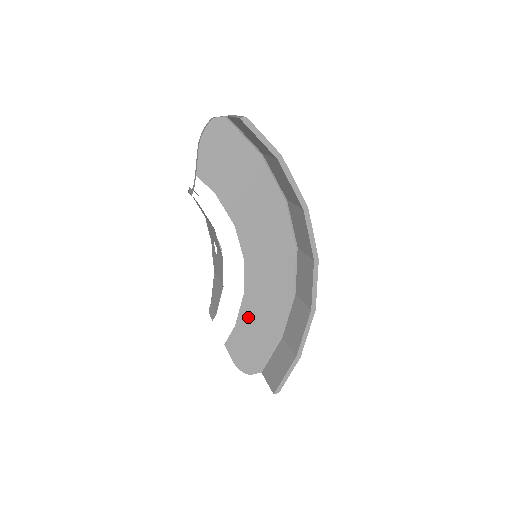
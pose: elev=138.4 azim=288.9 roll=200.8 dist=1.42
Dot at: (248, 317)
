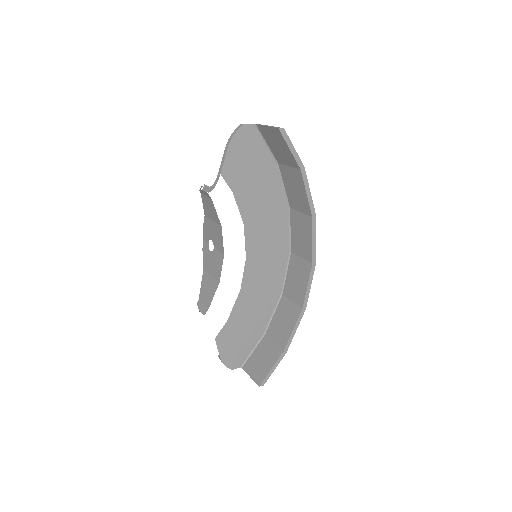
Dot at: (240, 313)
